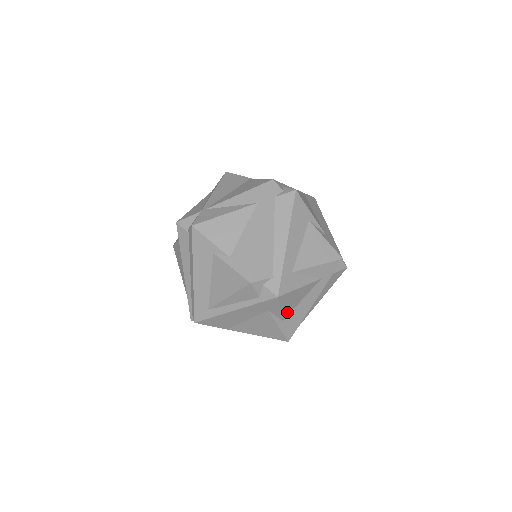
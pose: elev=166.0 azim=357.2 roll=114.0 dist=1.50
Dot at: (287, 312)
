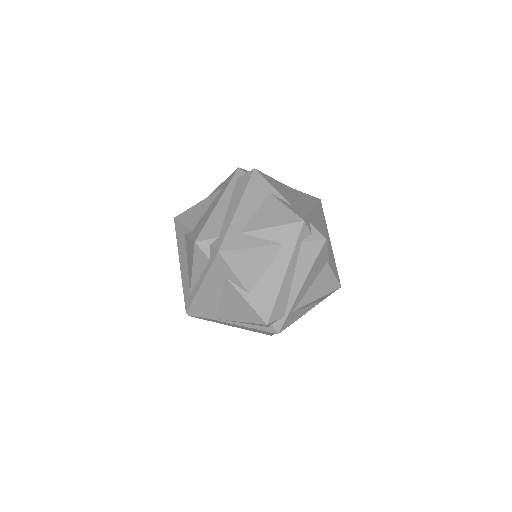
Dot at: (250, 282)
